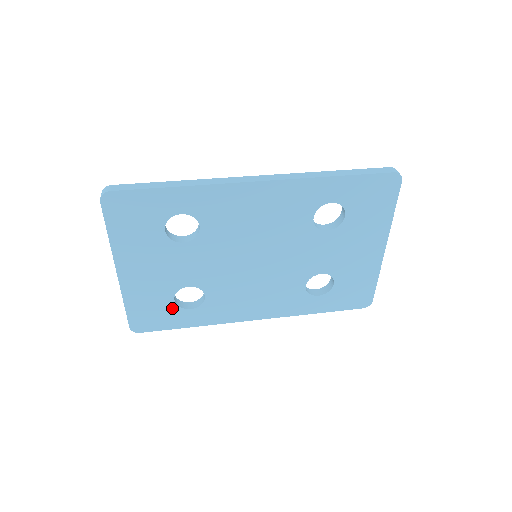
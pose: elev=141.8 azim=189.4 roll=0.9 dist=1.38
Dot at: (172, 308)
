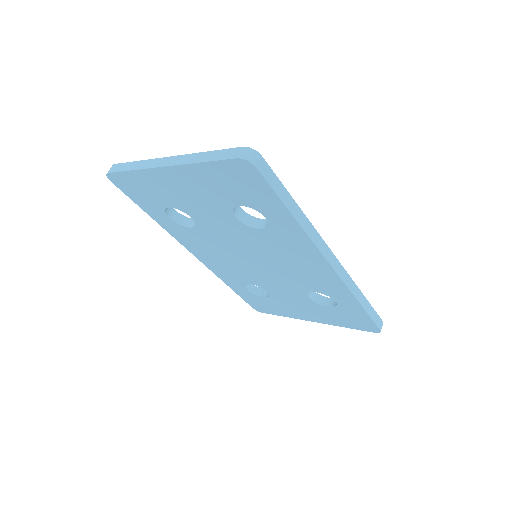
Dot at: (159, 205)
